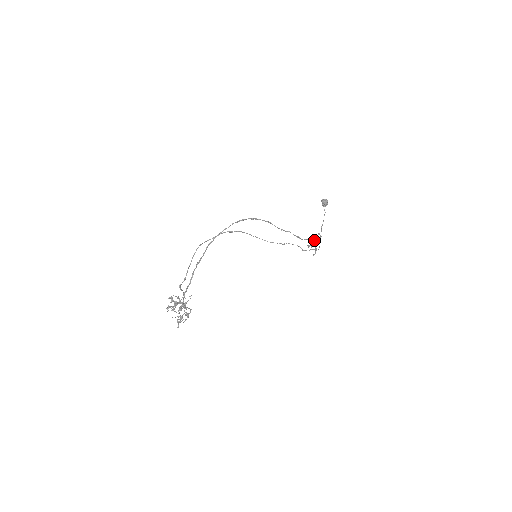
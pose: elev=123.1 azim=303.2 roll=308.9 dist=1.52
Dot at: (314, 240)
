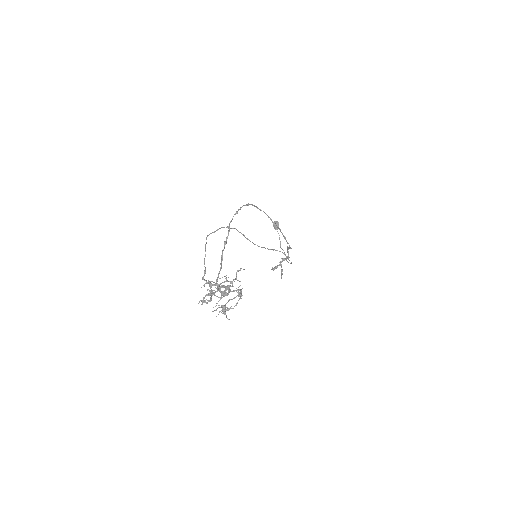
Dot at: (281, 258)
